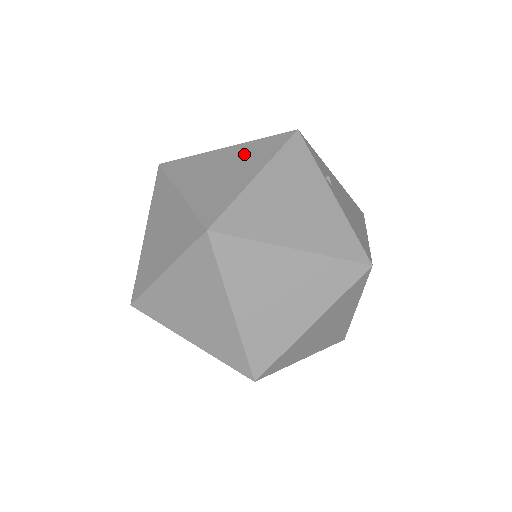
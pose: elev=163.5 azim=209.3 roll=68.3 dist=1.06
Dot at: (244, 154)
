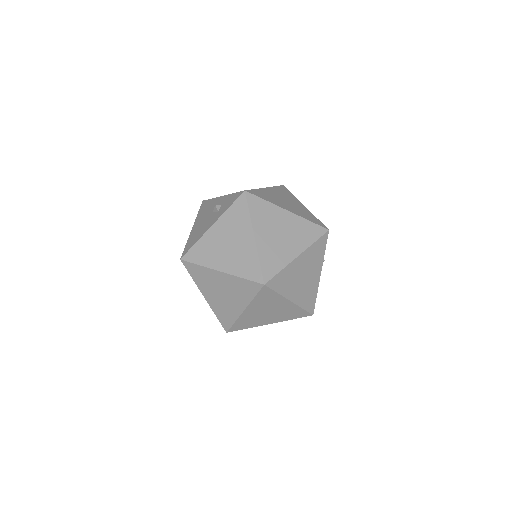
Dot at: (297, 229)
